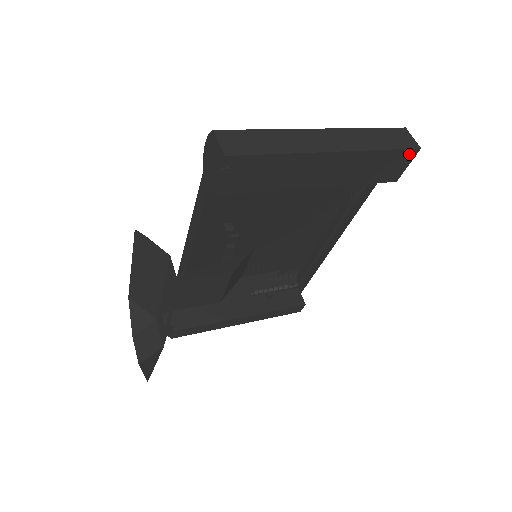
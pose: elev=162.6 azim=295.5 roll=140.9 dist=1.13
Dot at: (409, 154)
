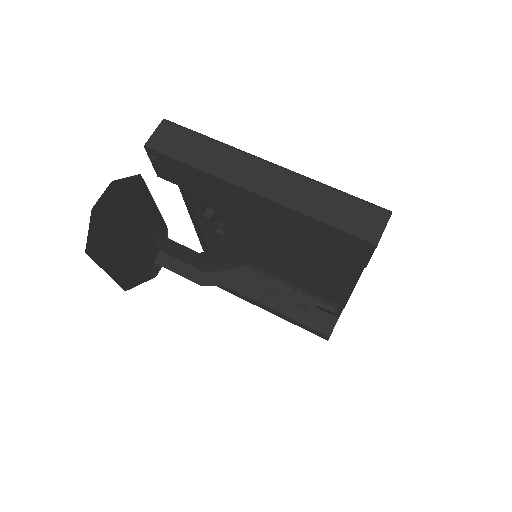
Dot at: (363, 244)
